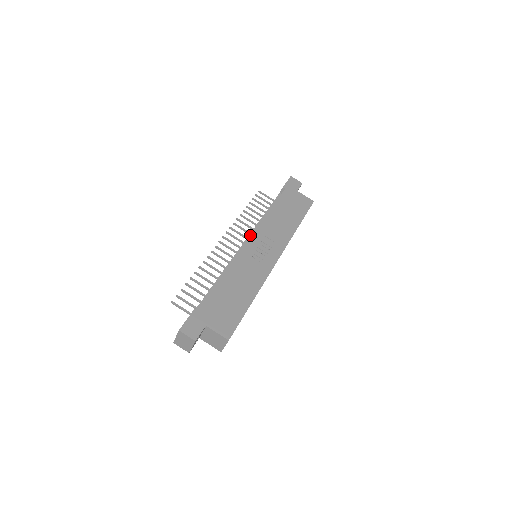
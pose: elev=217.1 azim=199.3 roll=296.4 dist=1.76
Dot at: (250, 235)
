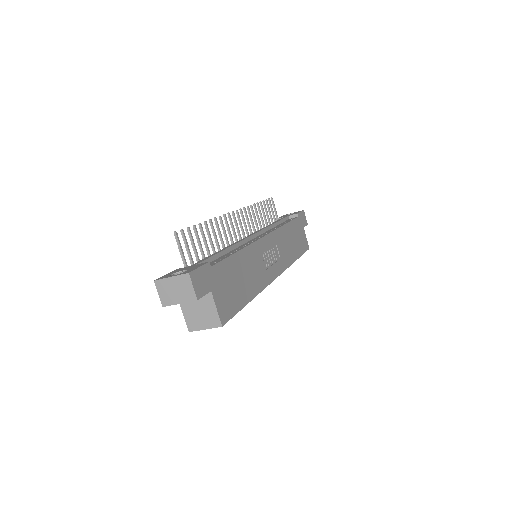
Dot at: (261, 231)
